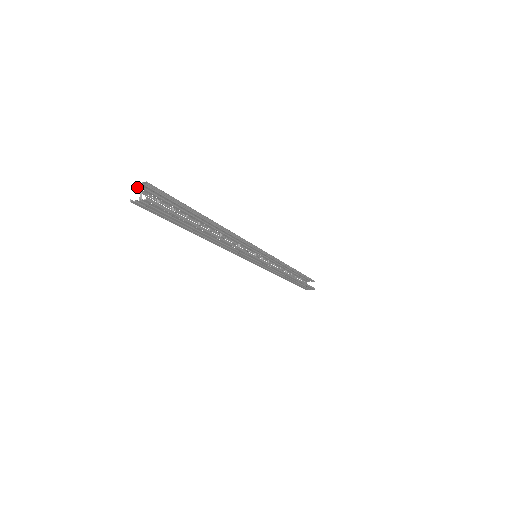
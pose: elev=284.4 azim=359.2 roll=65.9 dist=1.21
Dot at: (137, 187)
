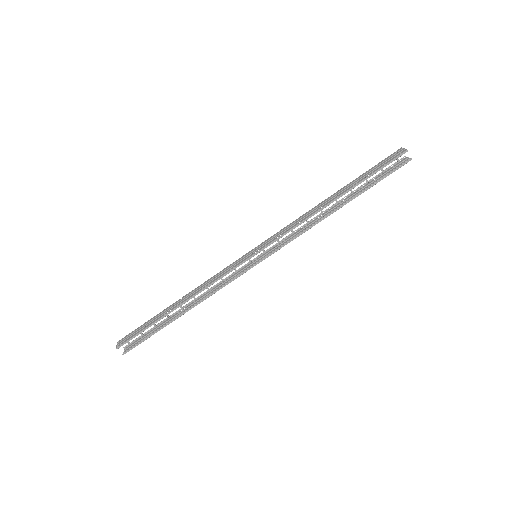
Dot at: (120, 340)
